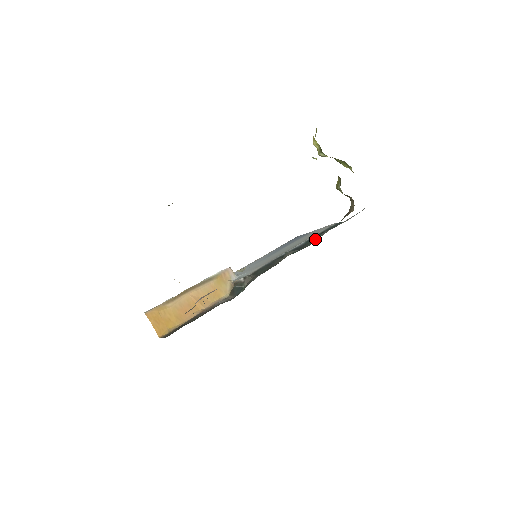
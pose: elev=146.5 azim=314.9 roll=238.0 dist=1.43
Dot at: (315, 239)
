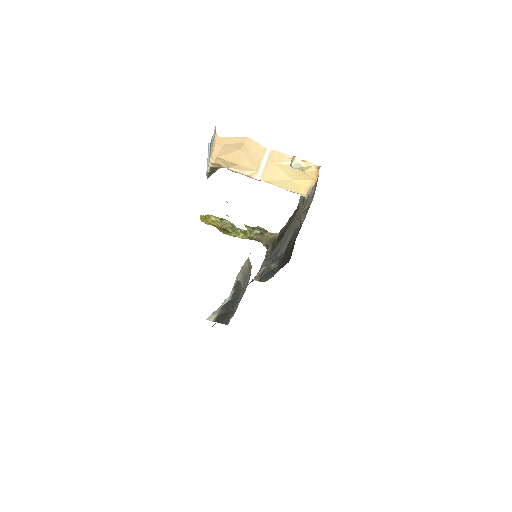
Dot at: occluded
